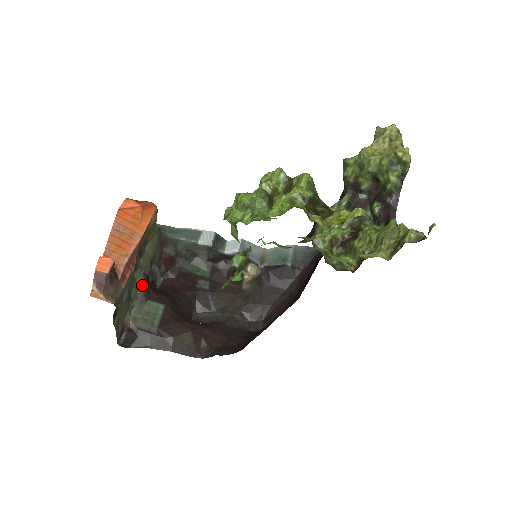
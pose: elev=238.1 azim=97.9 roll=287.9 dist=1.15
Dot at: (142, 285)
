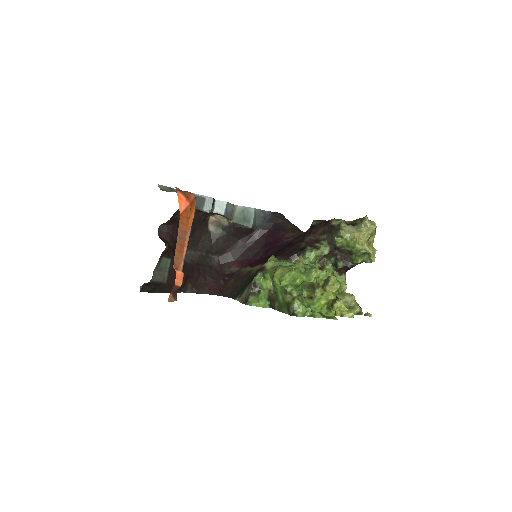
Dot at: (164, 251)
